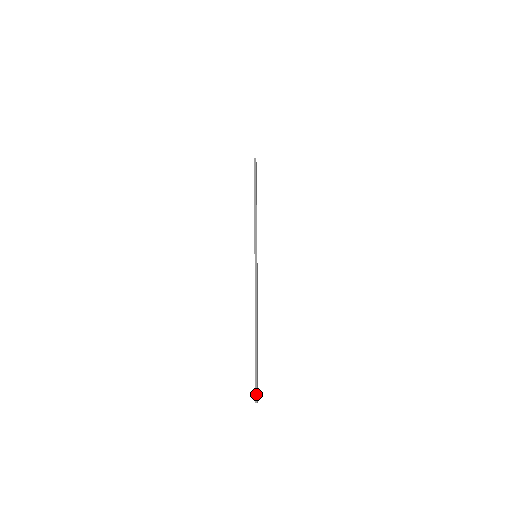
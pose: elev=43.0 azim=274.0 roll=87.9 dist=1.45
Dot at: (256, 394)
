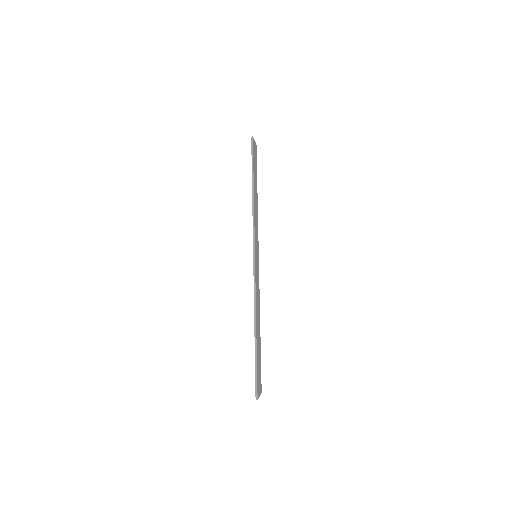
Dot at: (256, 393)
